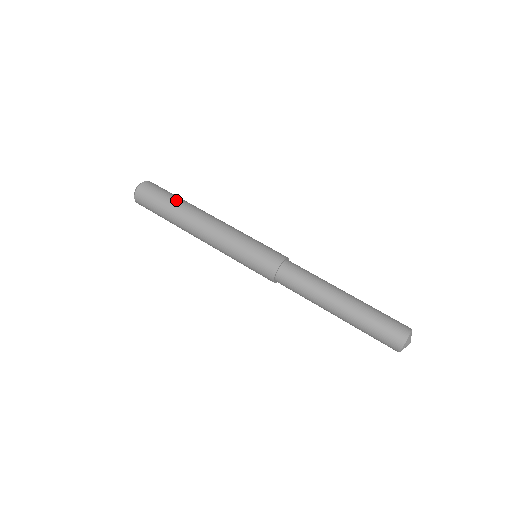
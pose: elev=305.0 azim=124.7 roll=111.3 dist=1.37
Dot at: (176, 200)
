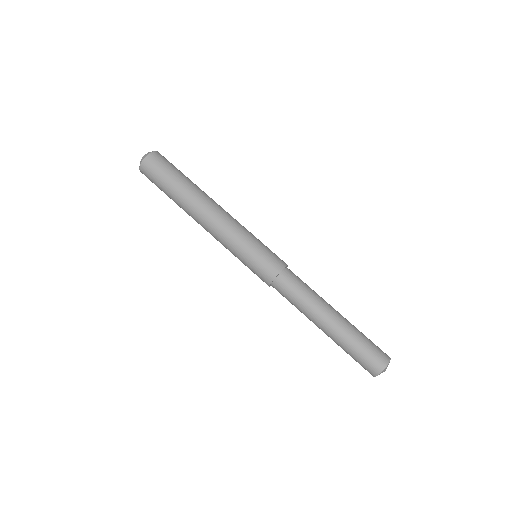
Dot at: (180, 184)
